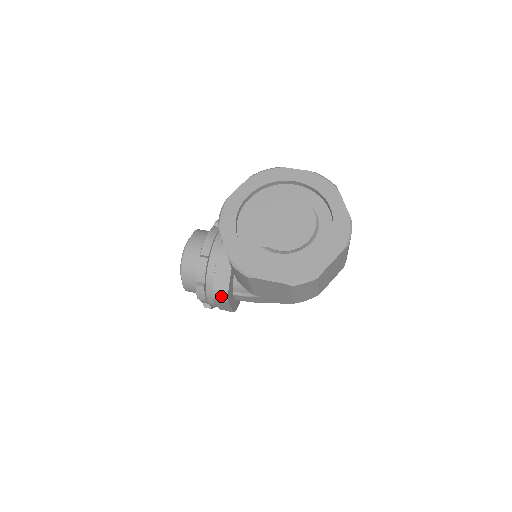
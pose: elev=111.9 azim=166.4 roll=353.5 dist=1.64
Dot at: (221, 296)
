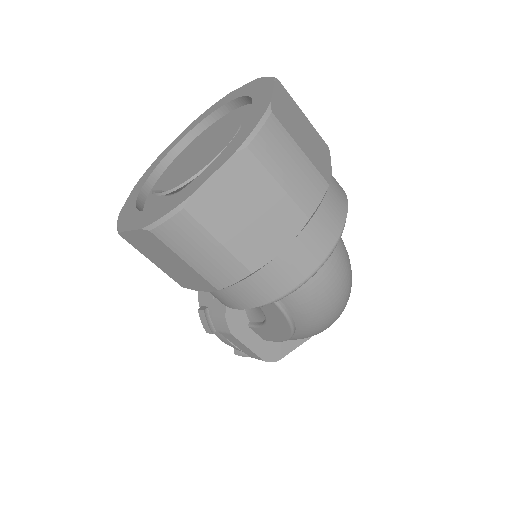
Dot at: (221, 323)
